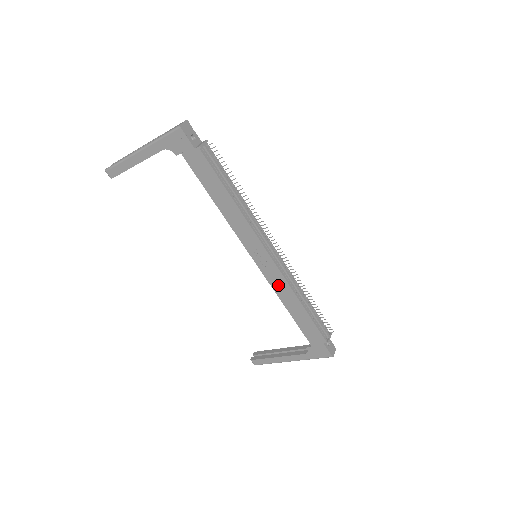
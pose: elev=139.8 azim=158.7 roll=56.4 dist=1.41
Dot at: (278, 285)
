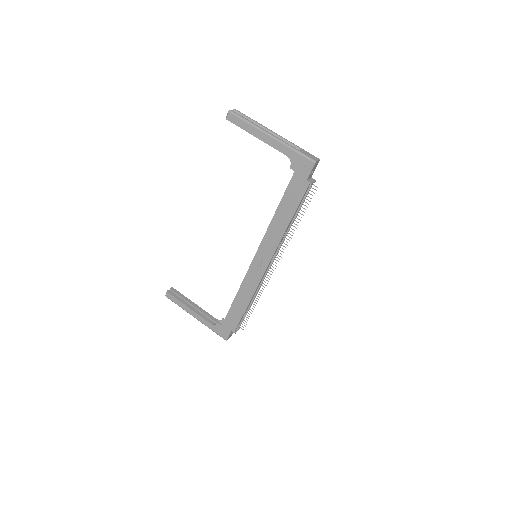
Dot at: (249, 283)
